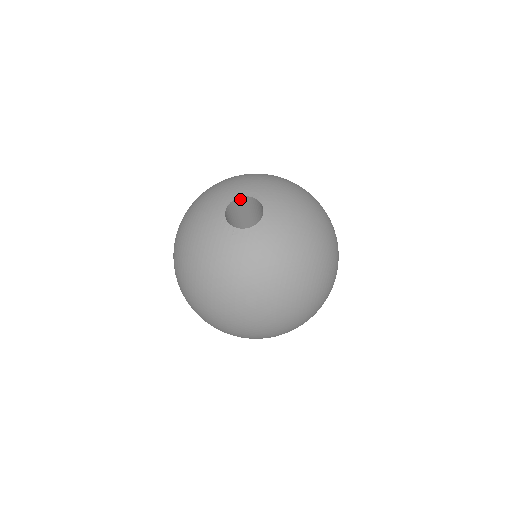
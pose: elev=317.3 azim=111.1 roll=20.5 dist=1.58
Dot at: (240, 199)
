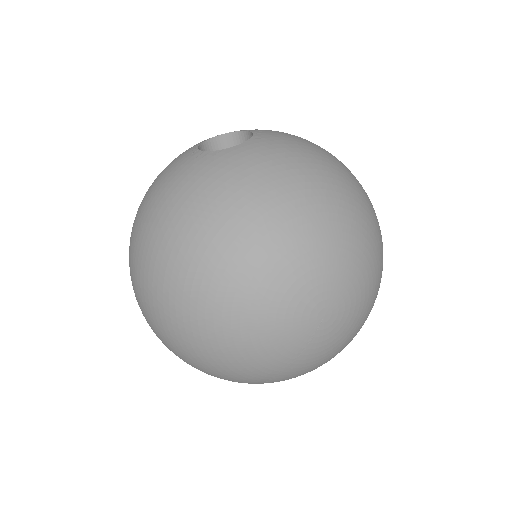
Dot at: (241, 136)
